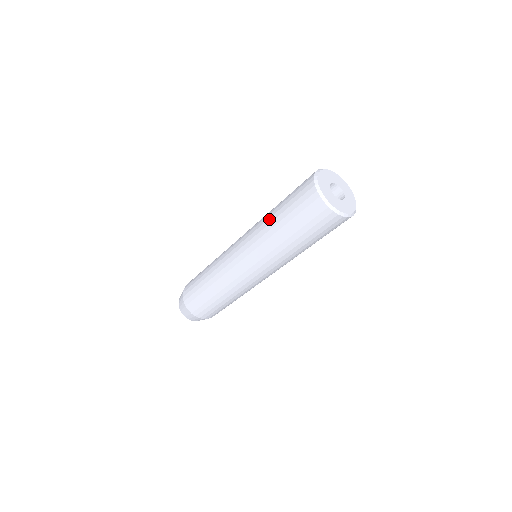
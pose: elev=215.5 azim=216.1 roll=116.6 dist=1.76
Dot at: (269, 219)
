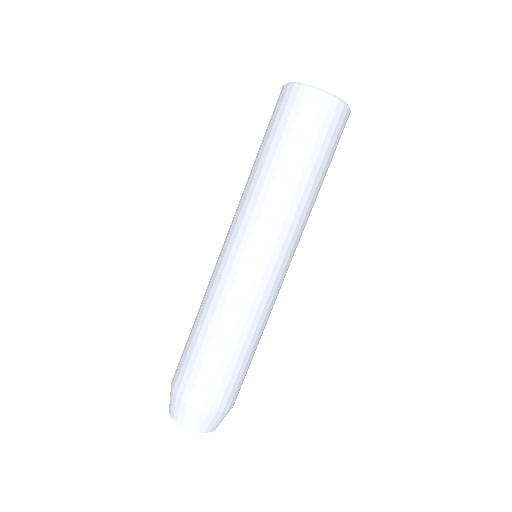
Dot at: occluded
